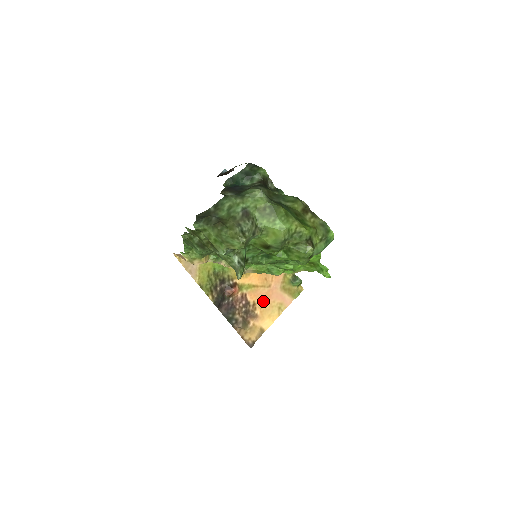
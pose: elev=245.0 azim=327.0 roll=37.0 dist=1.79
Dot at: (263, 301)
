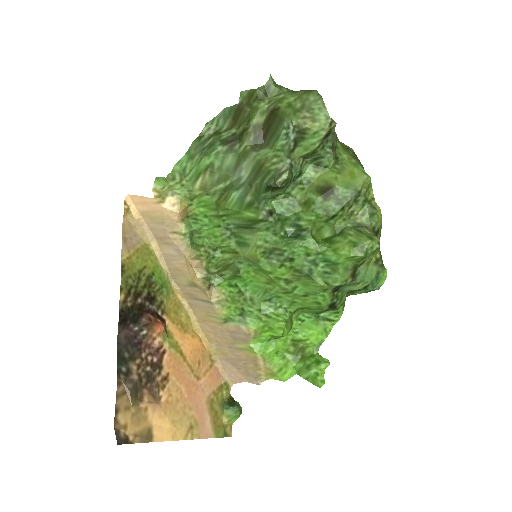
Dot at: (179, 388)
